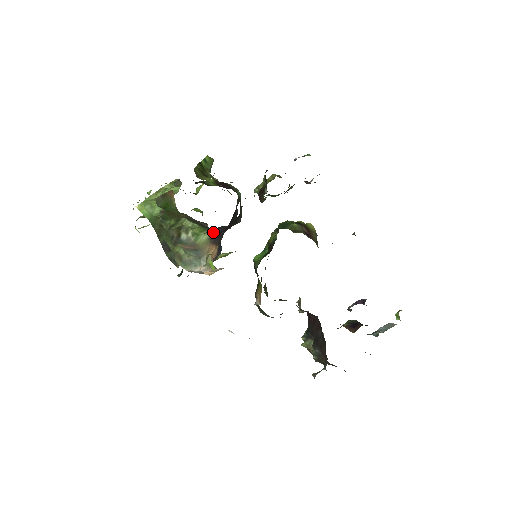
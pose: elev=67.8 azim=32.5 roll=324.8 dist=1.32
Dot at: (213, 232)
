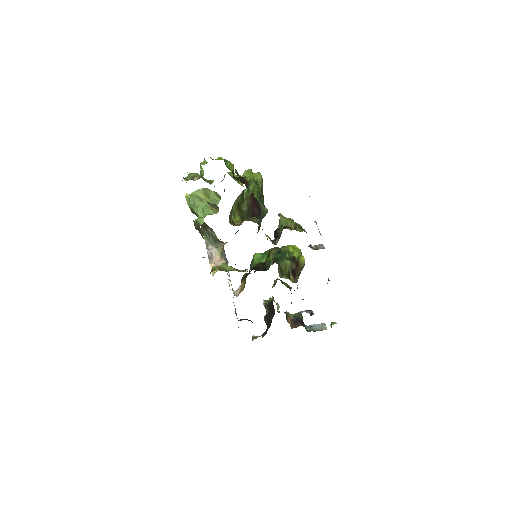
Dot at: occluded
